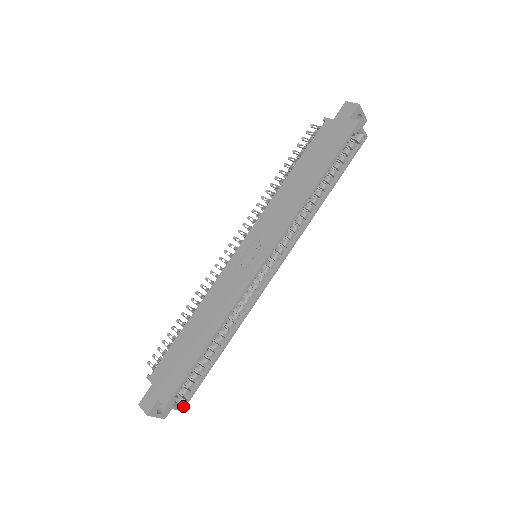
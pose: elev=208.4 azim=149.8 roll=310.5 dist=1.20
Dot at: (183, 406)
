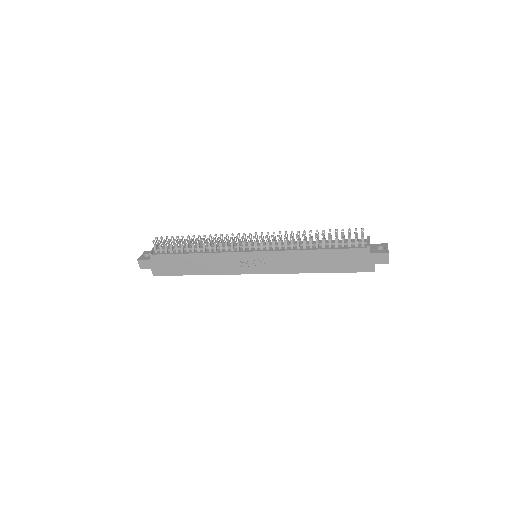
Dot at: occluded
